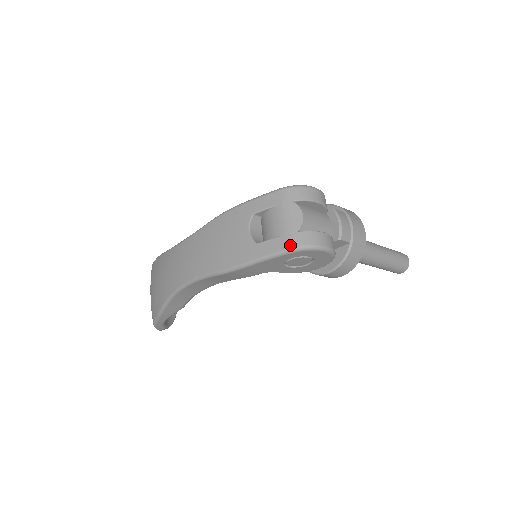
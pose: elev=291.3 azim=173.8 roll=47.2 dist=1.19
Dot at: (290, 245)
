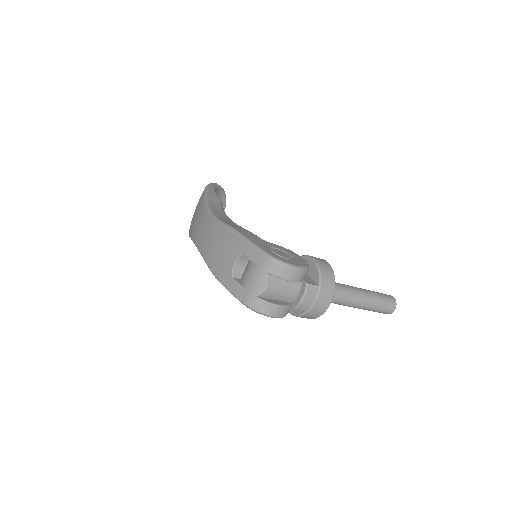
Dot at: (246, 302)
